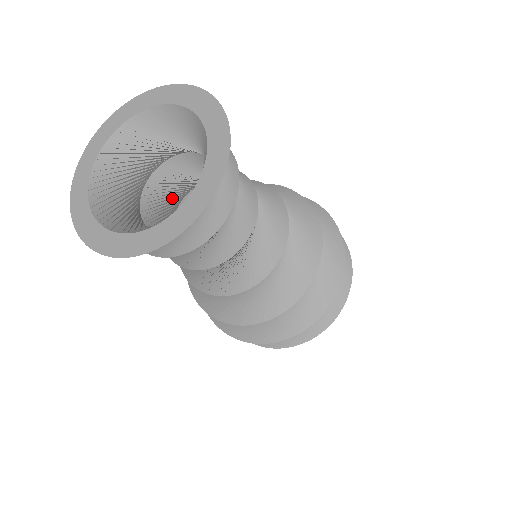
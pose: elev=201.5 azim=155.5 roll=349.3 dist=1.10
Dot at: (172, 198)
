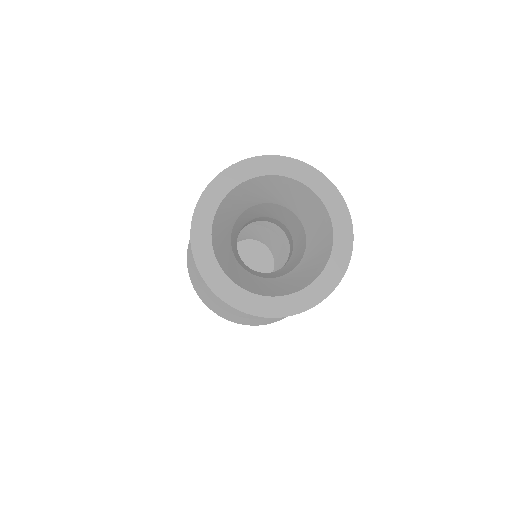
Dot at: (264, 216)
